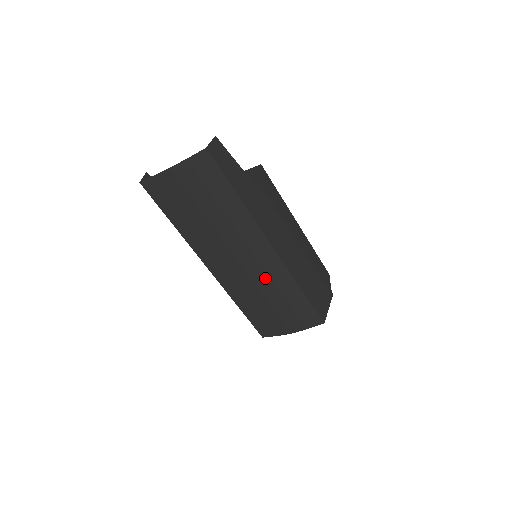
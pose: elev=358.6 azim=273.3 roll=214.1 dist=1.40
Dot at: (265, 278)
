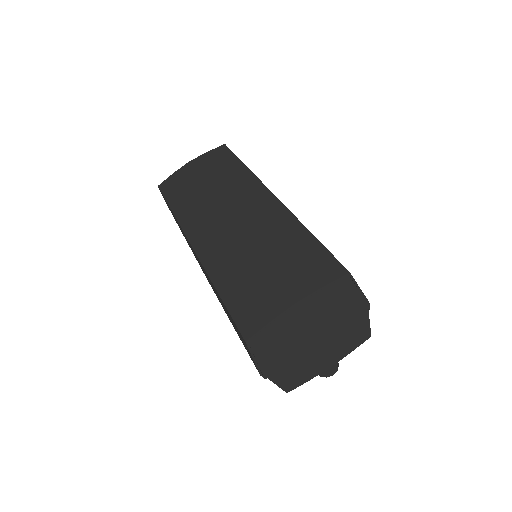
Dot at: (261, 227)
